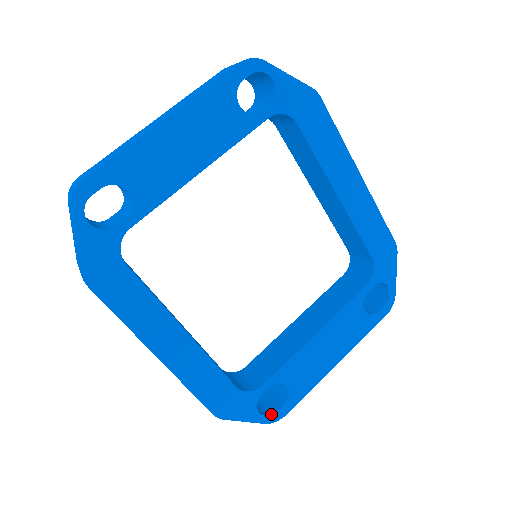
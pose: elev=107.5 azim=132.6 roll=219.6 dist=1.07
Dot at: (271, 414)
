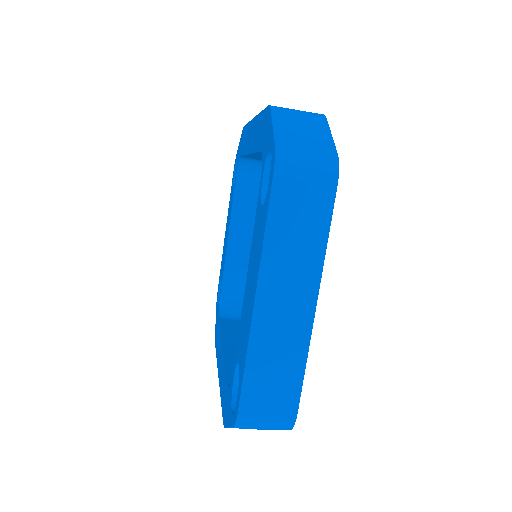
Dot at: occluded
